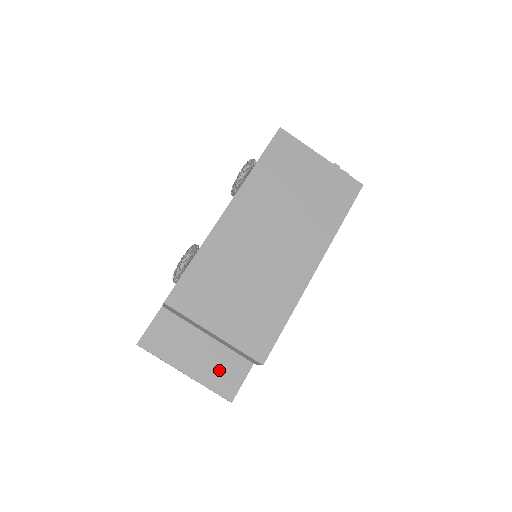
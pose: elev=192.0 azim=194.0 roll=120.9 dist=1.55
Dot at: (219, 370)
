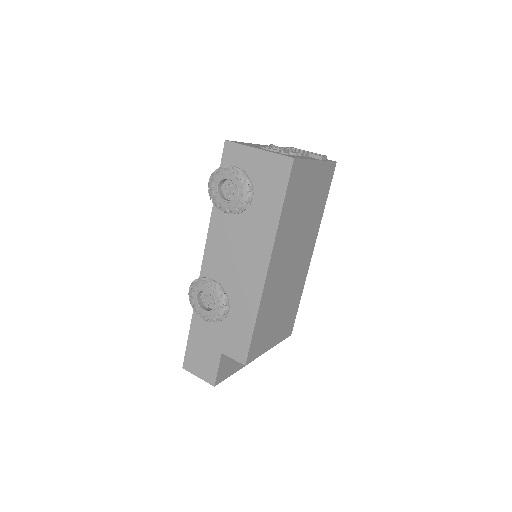
Dot at: occluded
